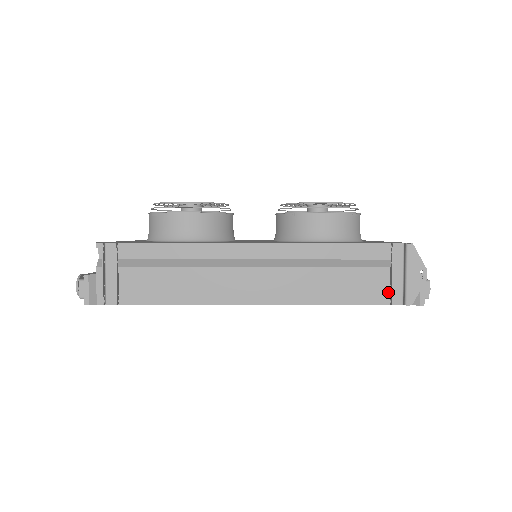
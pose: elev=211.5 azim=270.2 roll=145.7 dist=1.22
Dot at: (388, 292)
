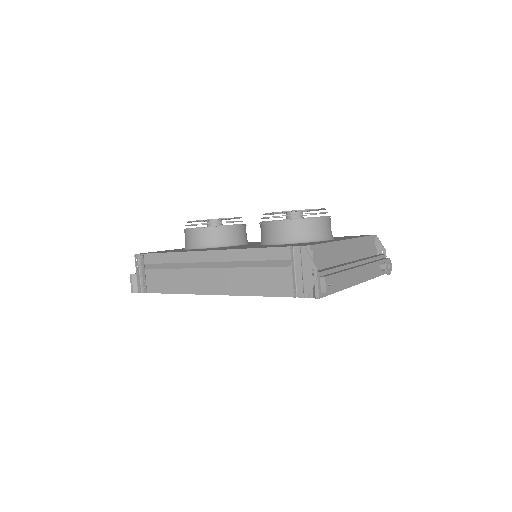
Dot at: (295, 287)
